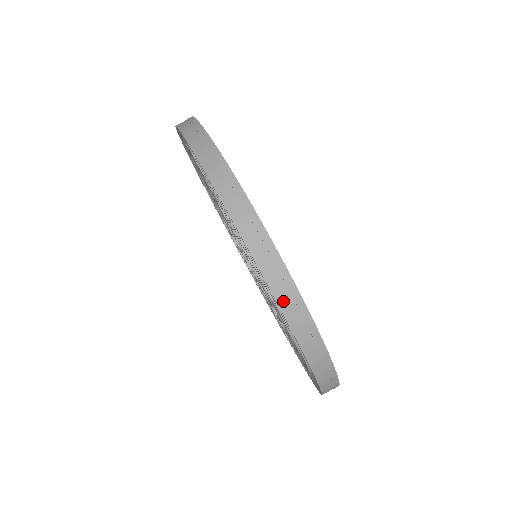
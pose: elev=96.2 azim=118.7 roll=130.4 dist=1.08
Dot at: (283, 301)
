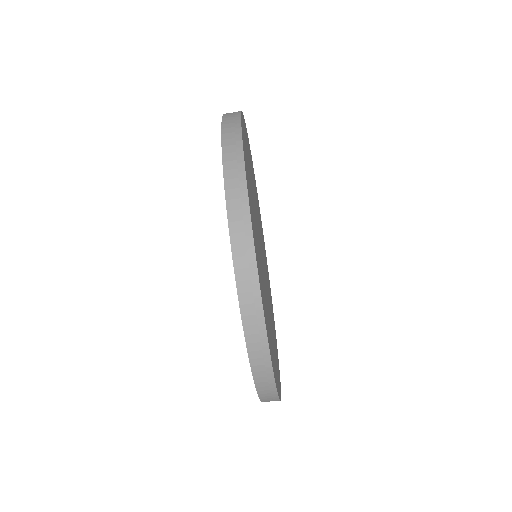
Dot at: (245, 307)
